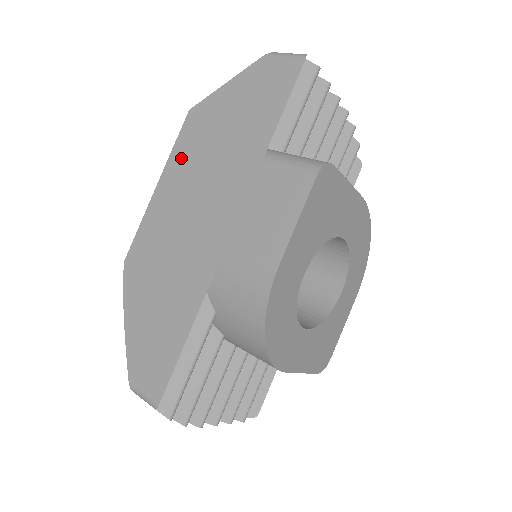
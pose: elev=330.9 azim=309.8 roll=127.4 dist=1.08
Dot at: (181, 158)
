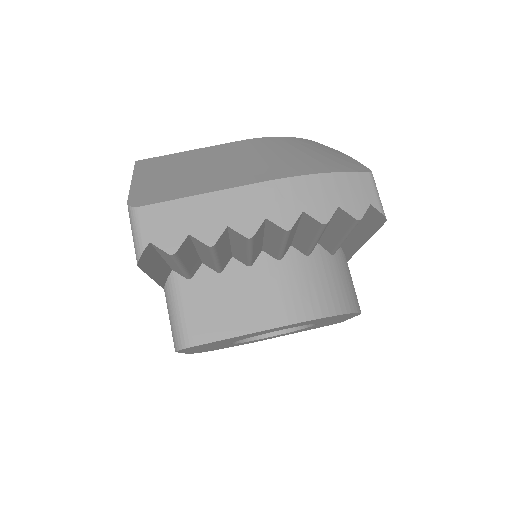
Dot at: occluded
